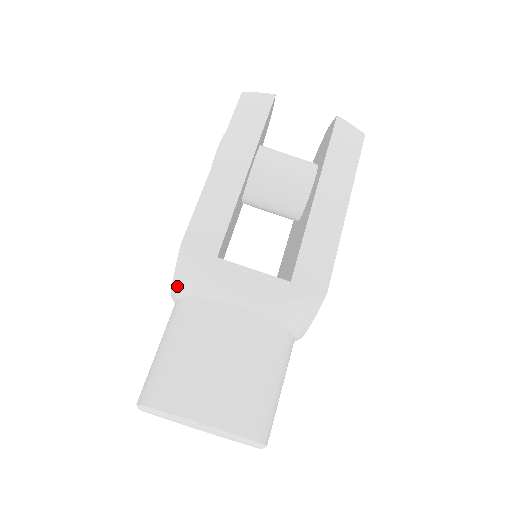
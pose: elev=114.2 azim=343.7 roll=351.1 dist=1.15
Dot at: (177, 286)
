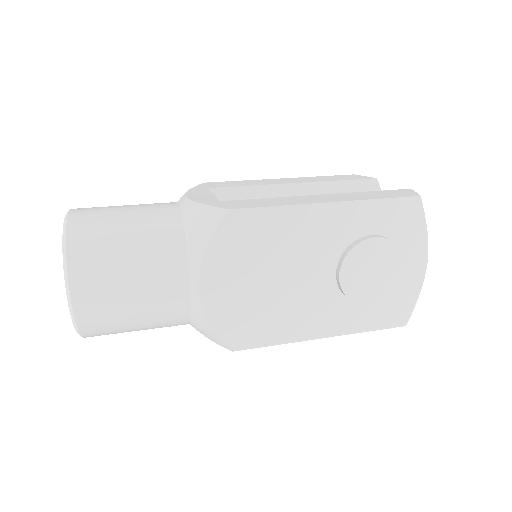
Dot at: occluded
